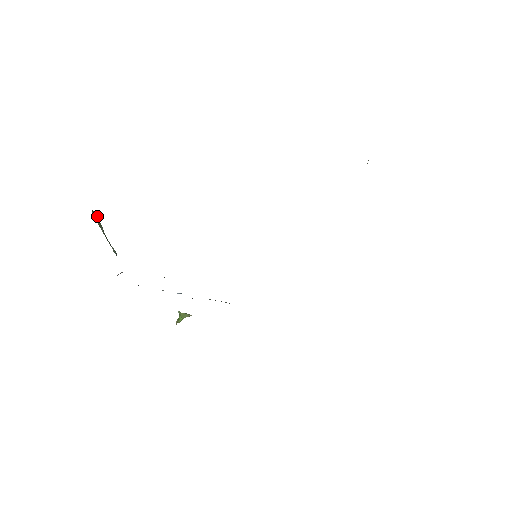
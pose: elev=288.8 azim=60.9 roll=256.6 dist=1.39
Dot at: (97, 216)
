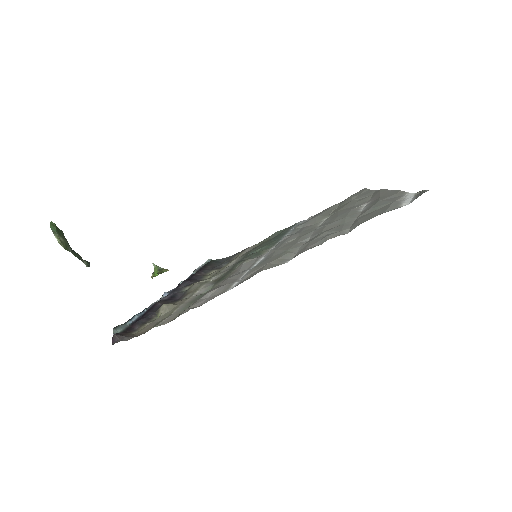
Dot at: (57, 228)
